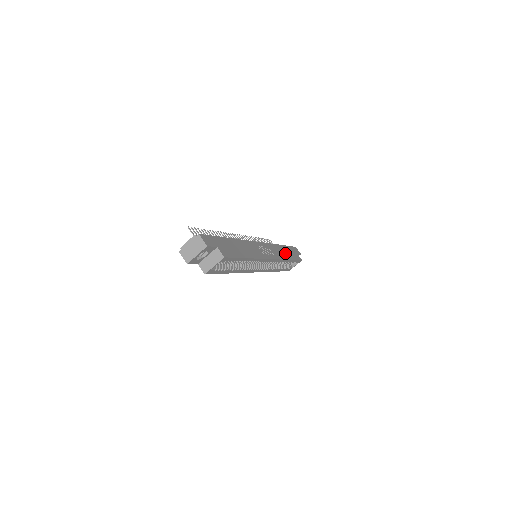
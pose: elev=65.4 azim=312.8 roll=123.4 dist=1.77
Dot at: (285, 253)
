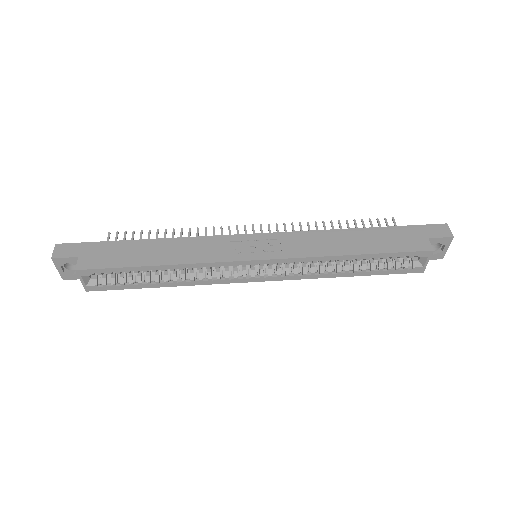
Dot at: (352, 243)
